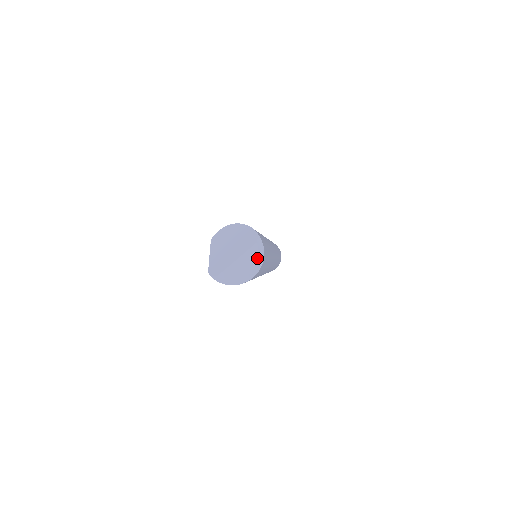
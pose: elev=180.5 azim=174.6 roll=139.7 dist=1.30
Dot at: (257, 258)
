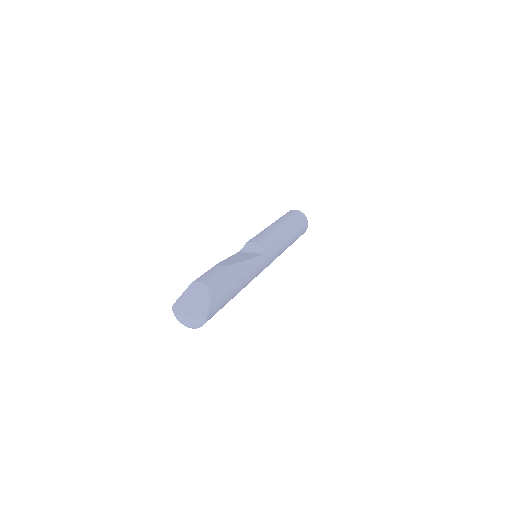
Dot at: (197, 325)
